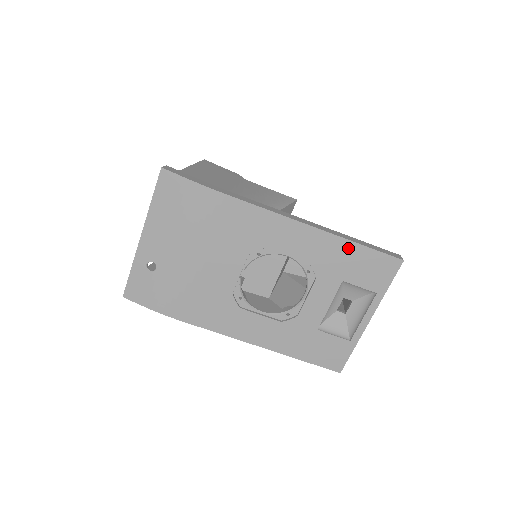
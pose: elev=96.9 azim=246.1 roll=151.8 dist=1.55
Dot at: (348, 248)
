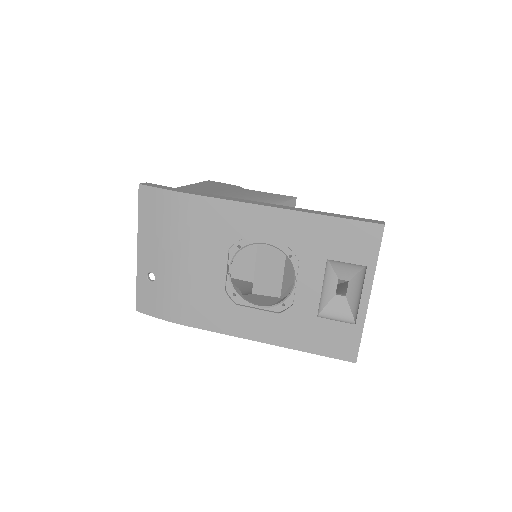
Dot at: (322, 223)
